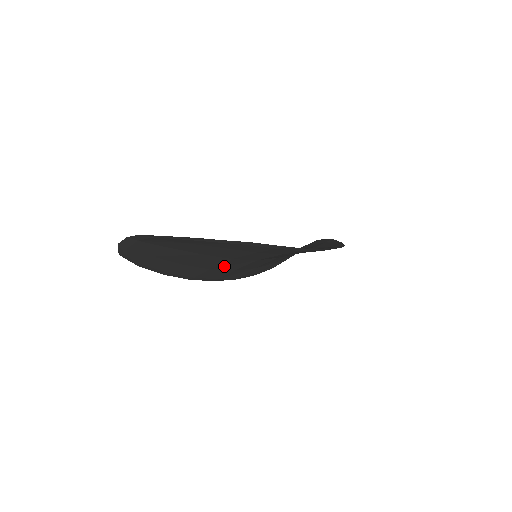
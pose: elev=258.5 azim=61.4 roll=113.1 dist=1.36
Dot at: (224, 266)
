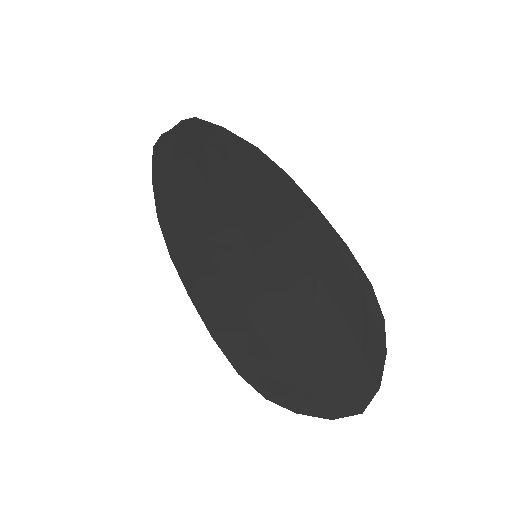
Dot at: (217, 242)
